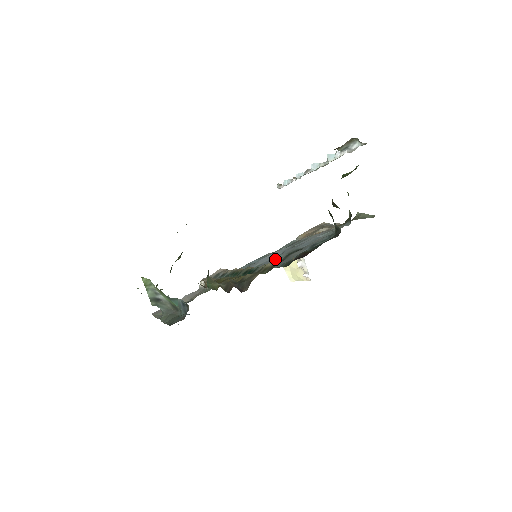
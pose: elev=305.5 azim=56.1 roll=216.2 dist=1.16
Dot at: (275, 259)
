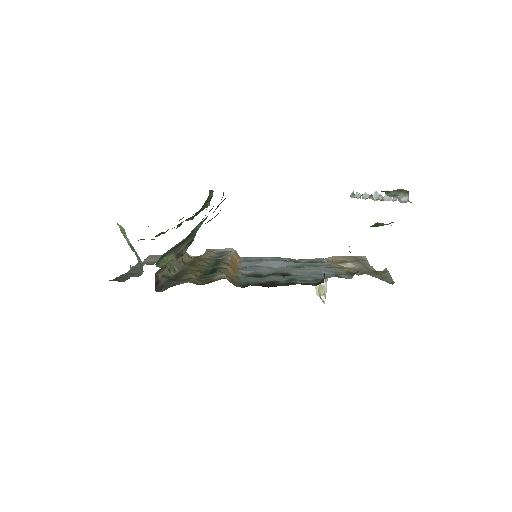
Dot at: (264, 270)
